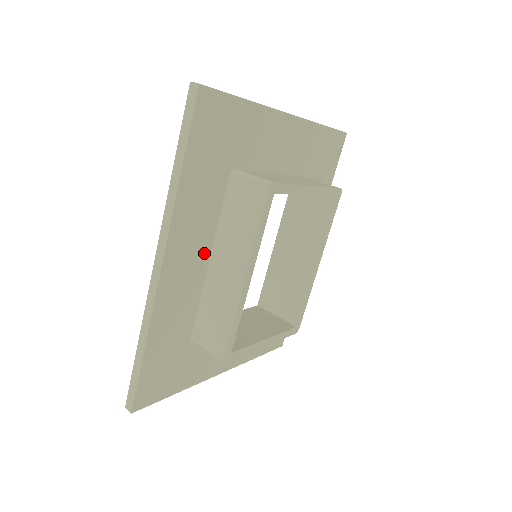
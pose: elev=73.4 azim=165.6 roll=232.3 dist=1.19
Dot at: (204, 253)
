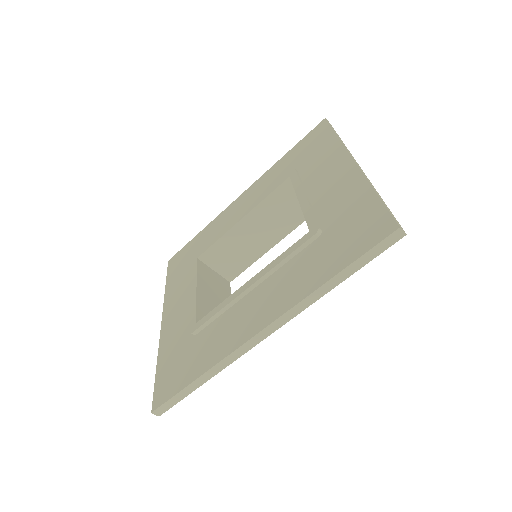
Dot at: occluded
